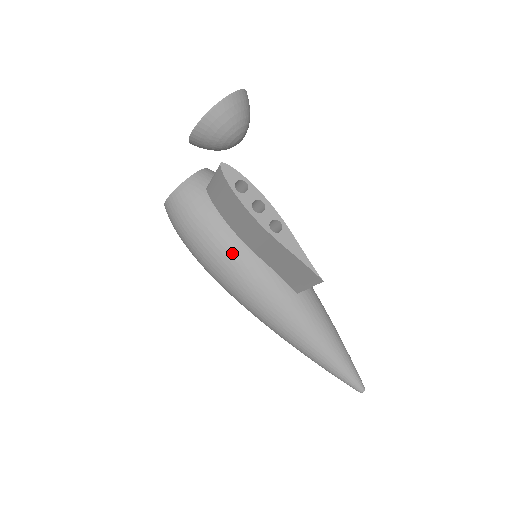
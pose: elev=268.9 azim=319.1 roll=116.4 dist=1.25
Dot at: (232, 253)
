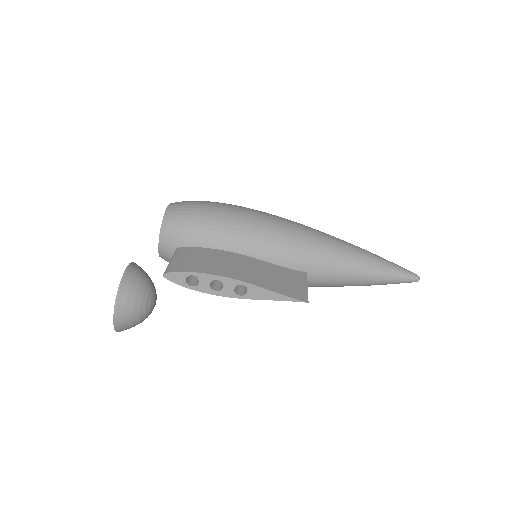
Dot at: occluded
